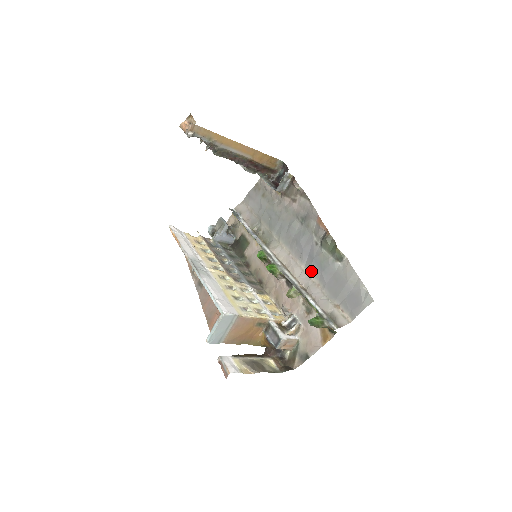
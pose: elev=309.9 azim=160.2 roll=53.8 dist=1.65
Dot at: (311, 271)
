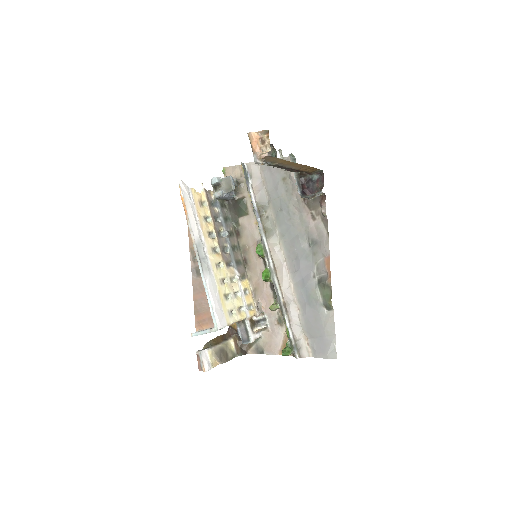
Dot at: (298, 294)
